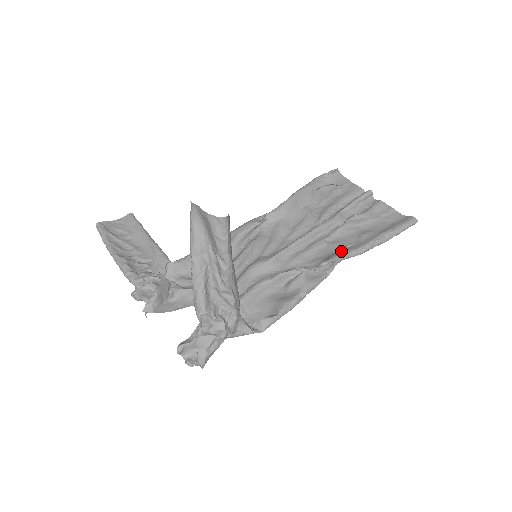
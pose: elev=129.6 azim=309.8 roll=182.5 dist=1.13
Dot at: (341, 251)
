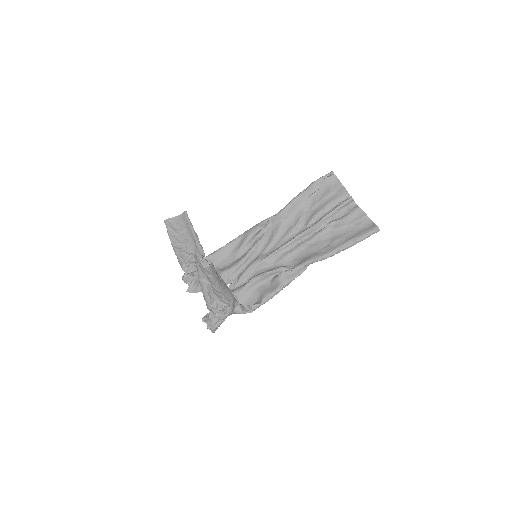
Dot at: (312, 256)
